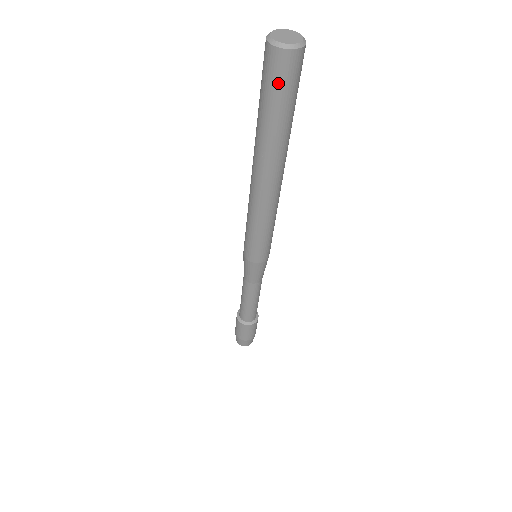
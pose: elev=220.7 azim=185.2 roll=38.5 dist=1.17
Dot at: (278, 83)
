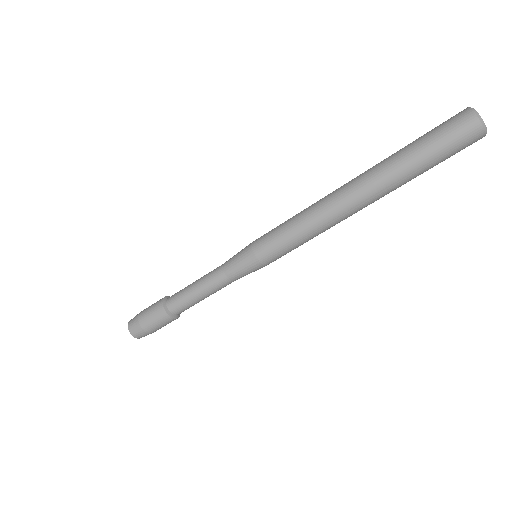
Dot at: (456, 149)
